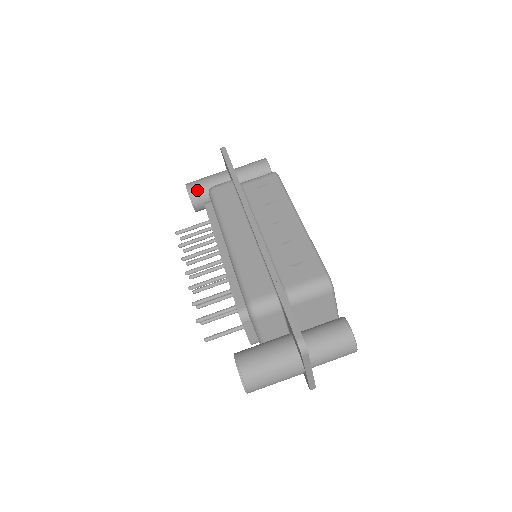
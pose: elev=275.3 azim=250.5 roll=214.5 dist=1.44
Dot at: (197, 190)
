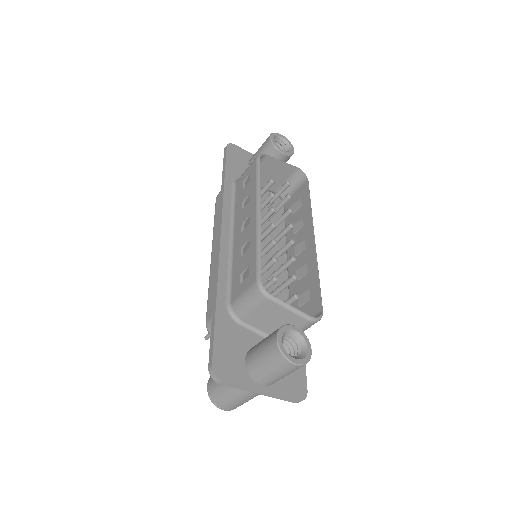
Dot at: occluded
